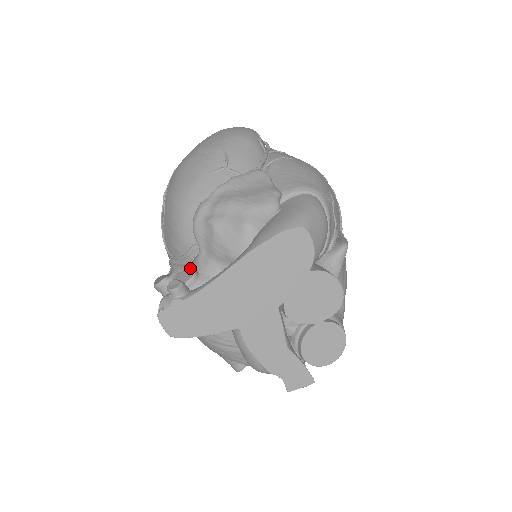
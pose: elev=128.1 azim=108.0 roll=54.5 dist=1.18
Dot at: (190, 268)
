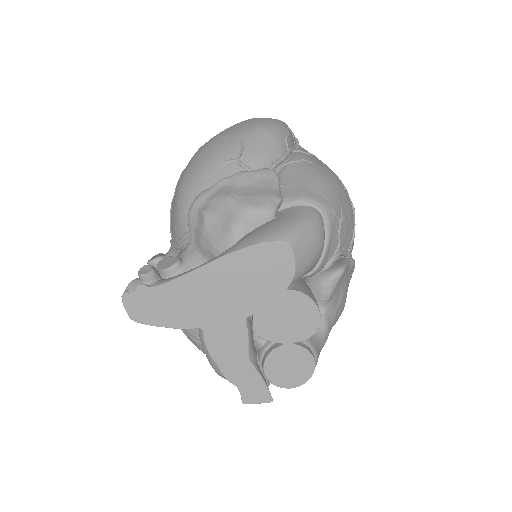
Dot at: (180, 254)
